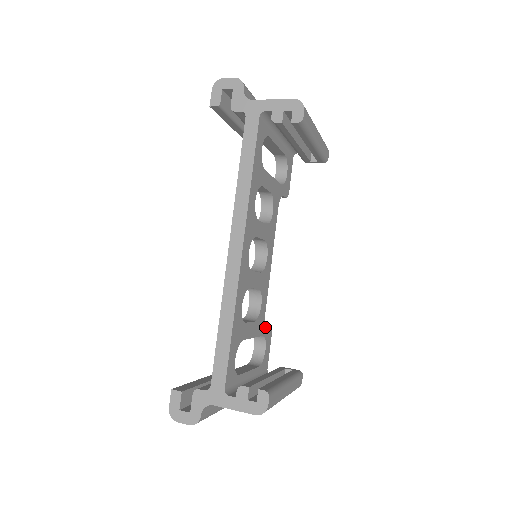
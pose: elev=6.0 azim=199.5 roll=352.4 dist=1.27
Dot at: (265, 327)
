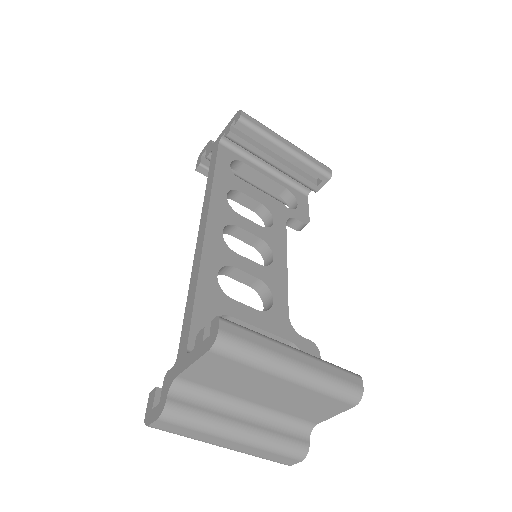
Dot at: (295, 335)
